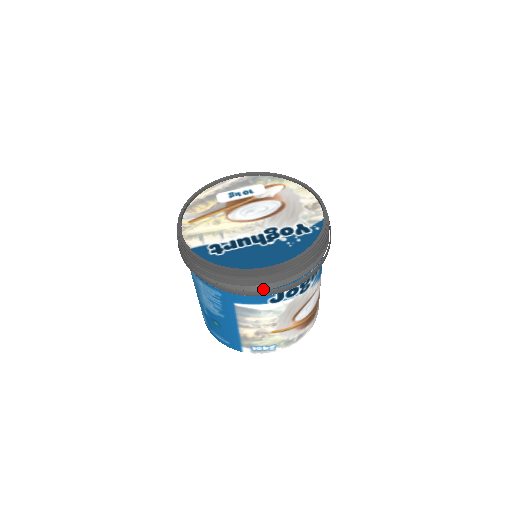
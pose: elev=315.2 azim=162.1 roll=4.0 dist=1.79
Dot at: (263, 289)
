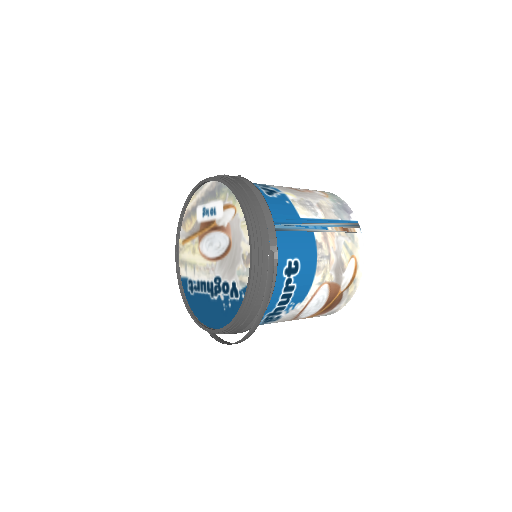
Dot at: occluded
